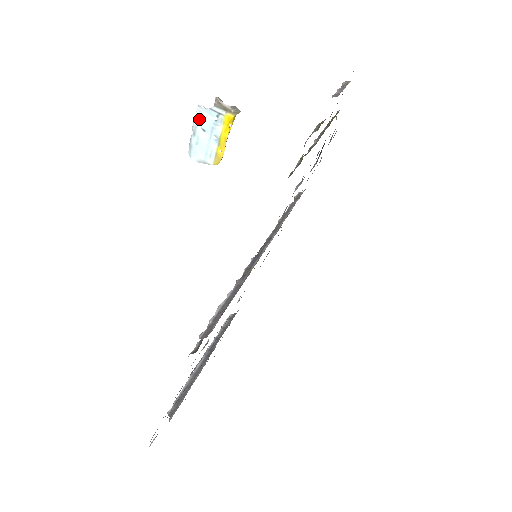
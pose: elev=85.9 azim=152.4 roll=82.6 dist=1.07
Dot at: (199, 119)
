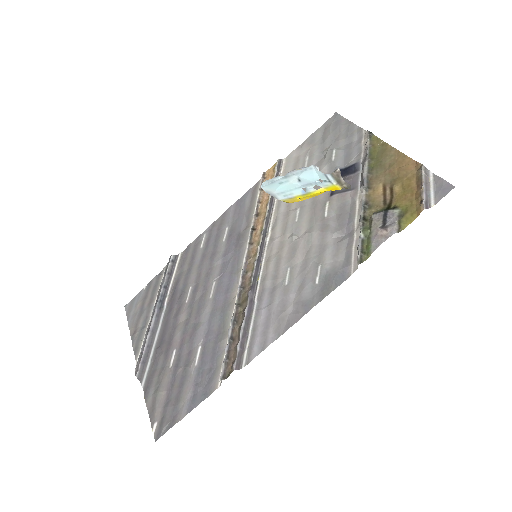
Dot at: (304, 172)
